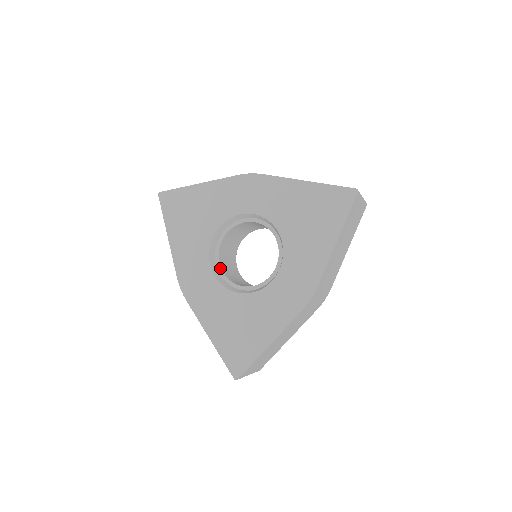
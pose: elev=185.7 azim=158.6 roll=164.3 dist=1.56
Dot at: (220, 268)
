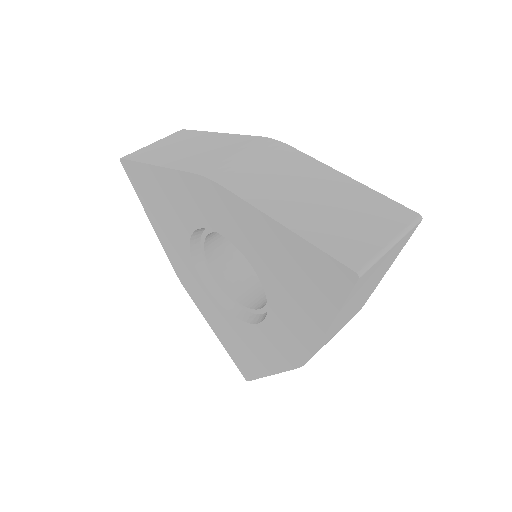
Dot at: (211, 271)
